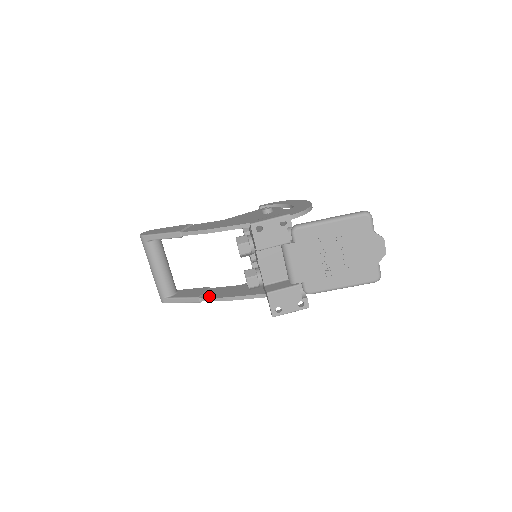
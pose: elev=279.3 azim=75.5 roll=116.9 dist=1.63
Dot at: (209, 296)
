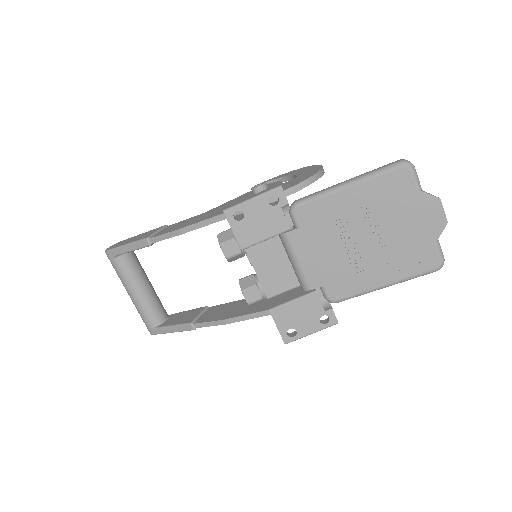
Dot at: (204, 320)
